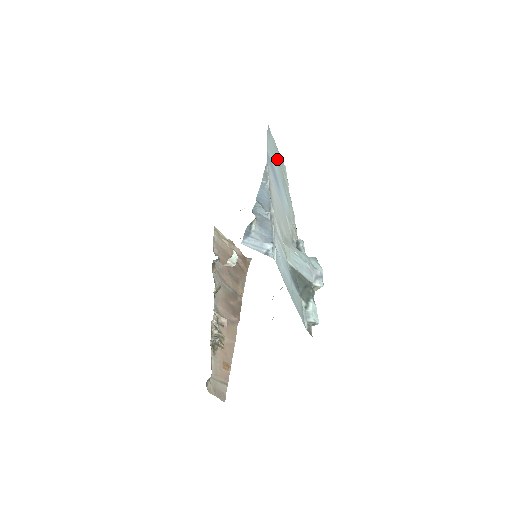
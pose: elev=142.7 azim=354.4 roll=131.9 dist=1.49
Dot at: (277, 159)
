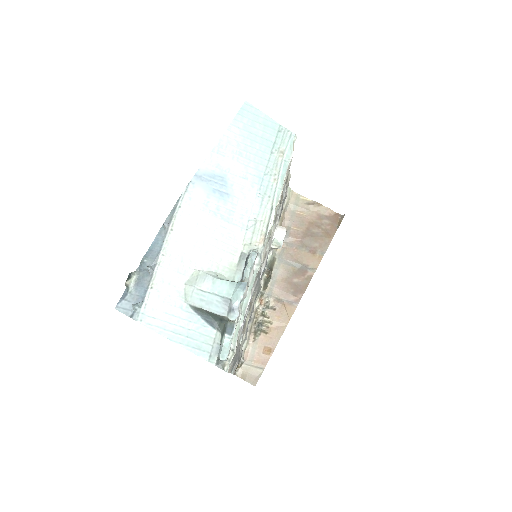
Dot at: (256, 144)
